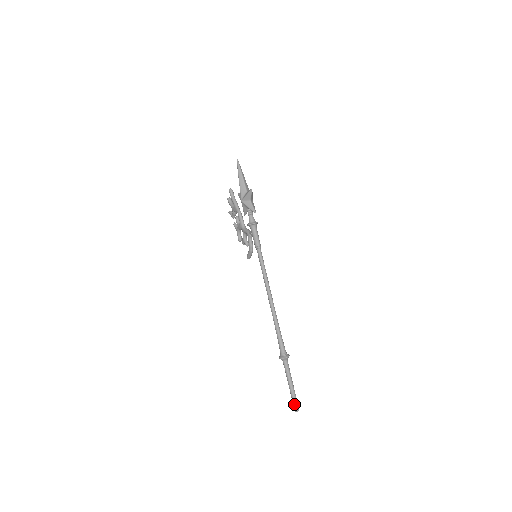
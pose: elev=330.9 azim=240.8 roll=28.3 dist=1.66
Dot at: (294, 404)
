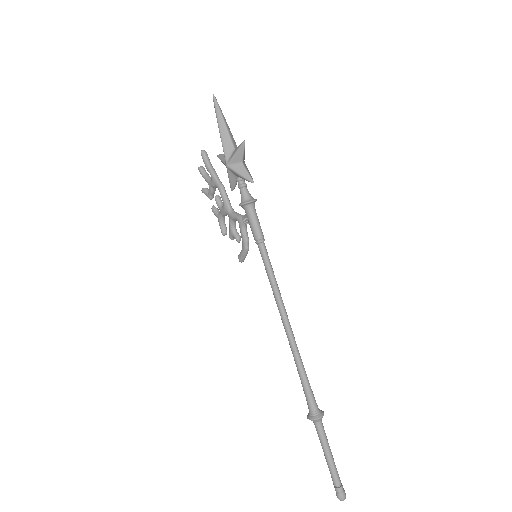
Dot at: (337, 489)
